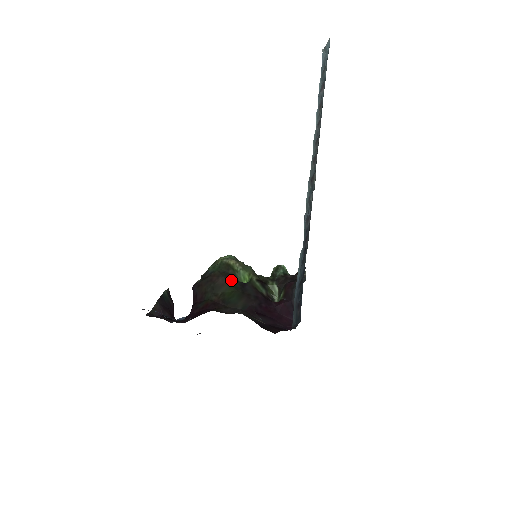
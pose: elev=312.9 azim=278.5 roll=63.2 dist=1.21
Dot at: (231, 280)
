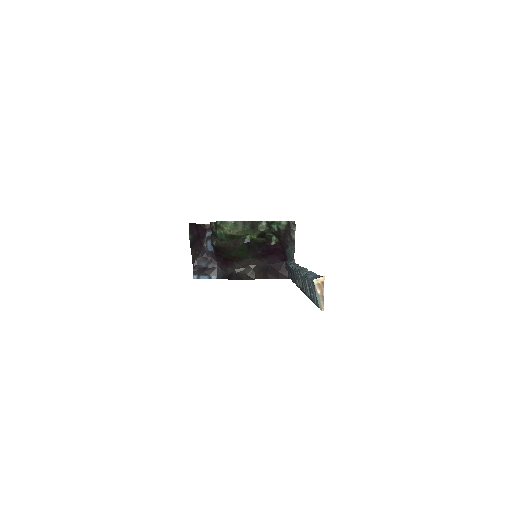
Dot at: (239, 245)
